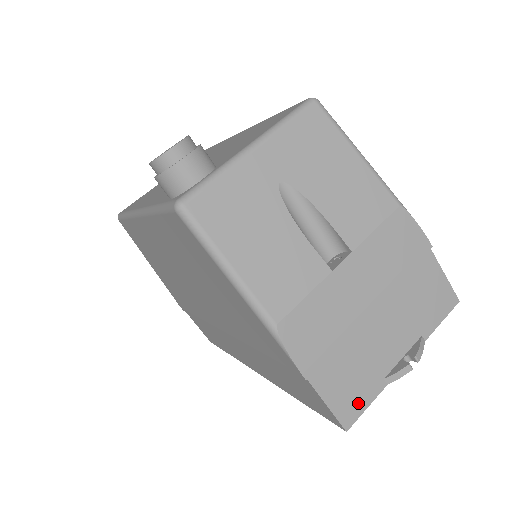
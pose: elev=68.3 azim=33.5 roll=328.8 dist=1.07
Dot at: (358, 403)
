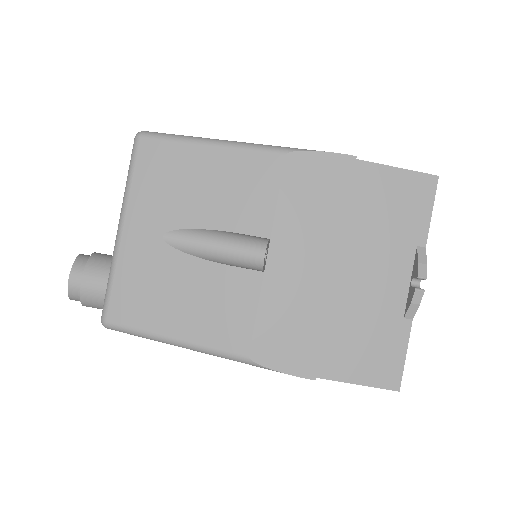
Dot at: (391, 359)
